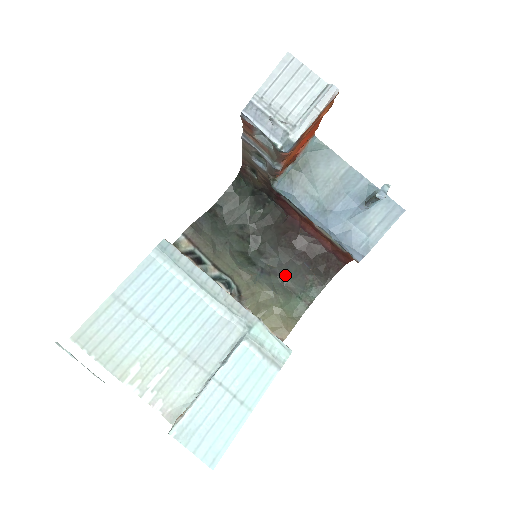
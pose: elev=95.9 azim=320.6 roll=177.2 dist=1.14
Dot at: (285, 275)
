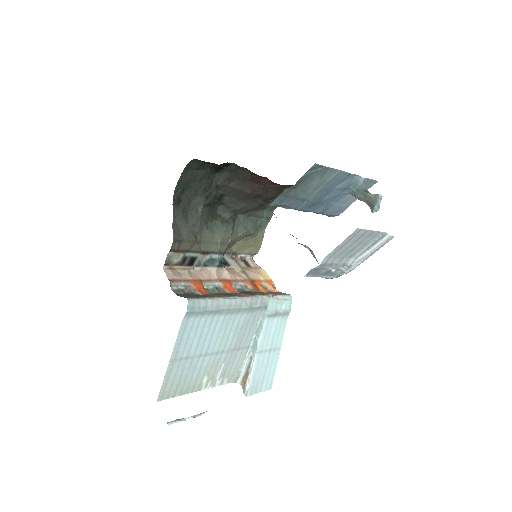
Dot at: (250, 211)
